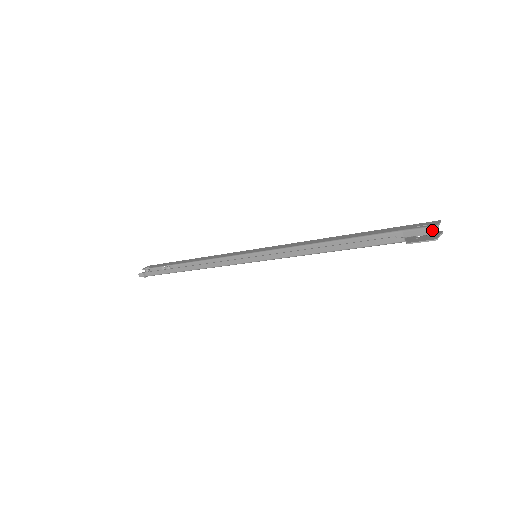
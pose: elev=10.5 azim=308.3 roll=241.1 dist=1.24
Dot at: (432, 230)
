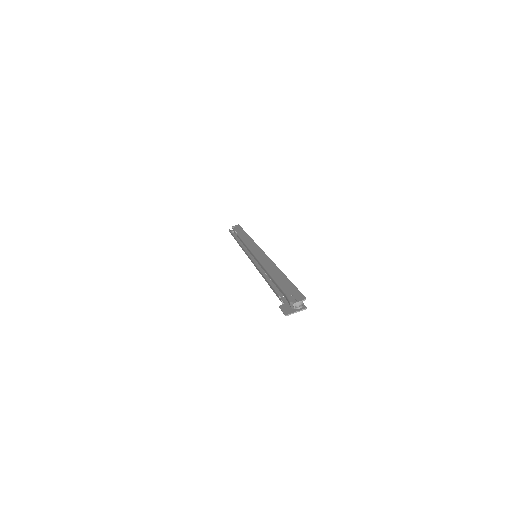
Dot at: (291, 305)
